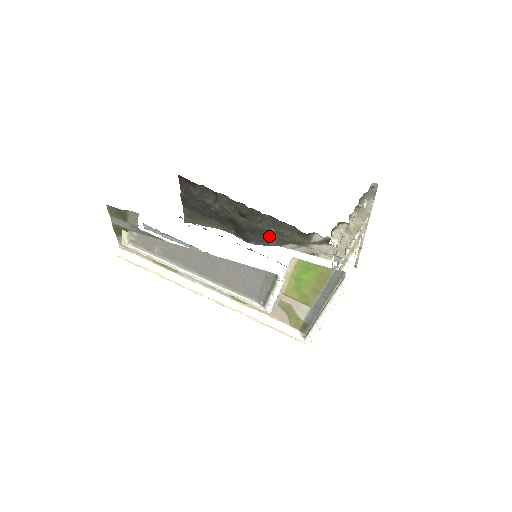
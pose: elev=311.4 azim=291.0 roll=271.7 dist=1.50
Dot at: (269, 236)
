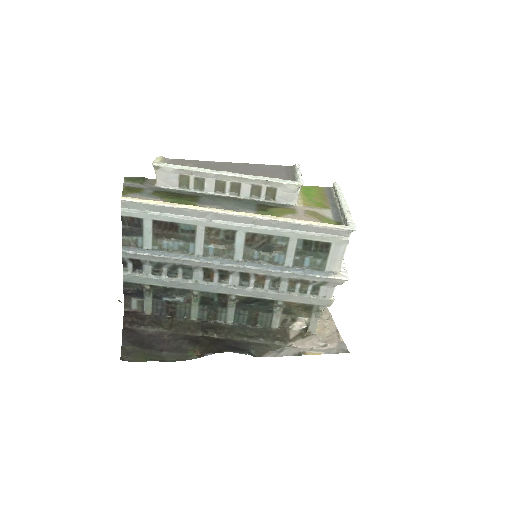
Dot at: (243, 346)
